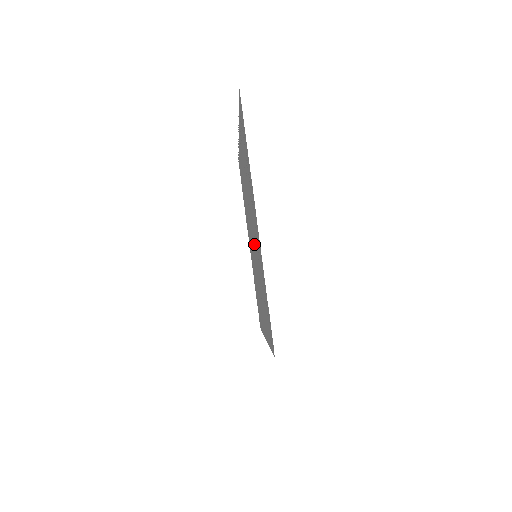
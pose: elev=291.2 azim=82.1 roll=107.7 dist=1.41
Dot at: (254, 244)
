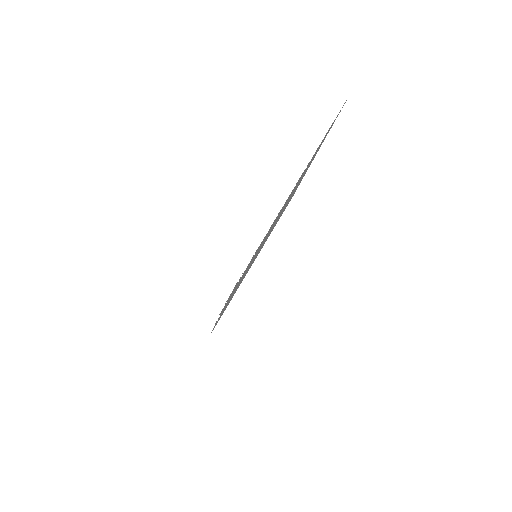
Dot at: occluded
